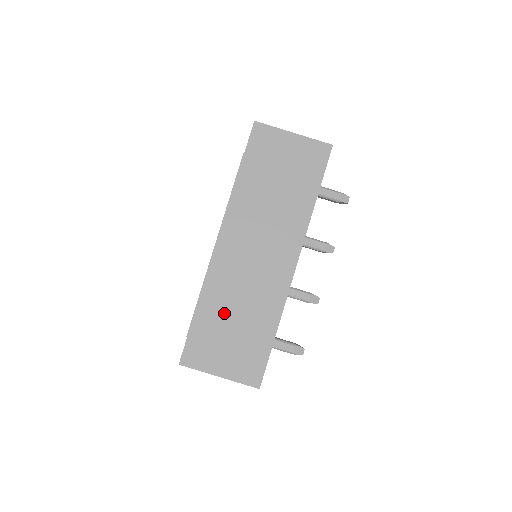
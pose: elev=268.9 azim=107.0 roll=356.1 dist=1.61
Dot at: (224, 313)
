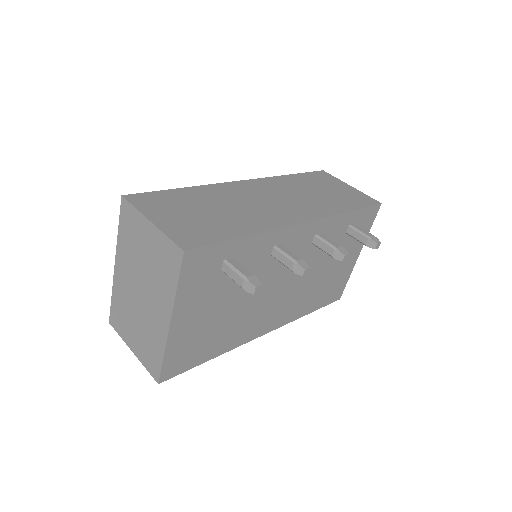
Dot at: (206, 202)
